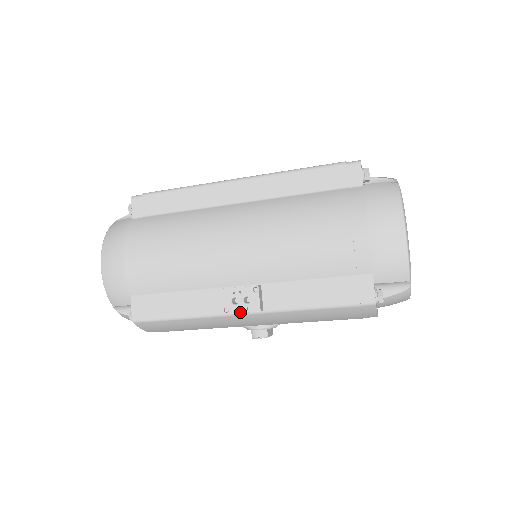
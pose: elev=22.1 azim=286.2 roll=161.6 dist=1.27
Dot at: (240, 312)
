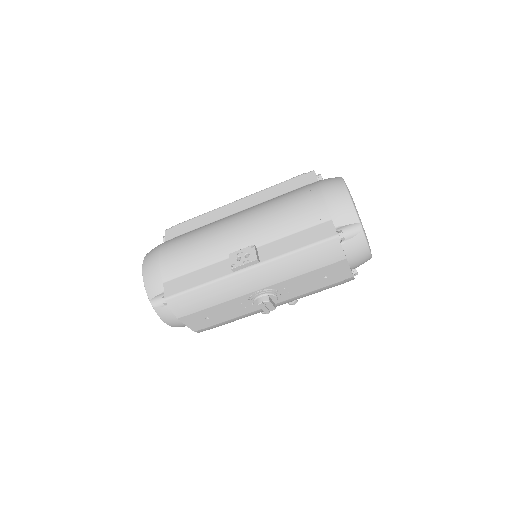
Dot at: (243, 264)
